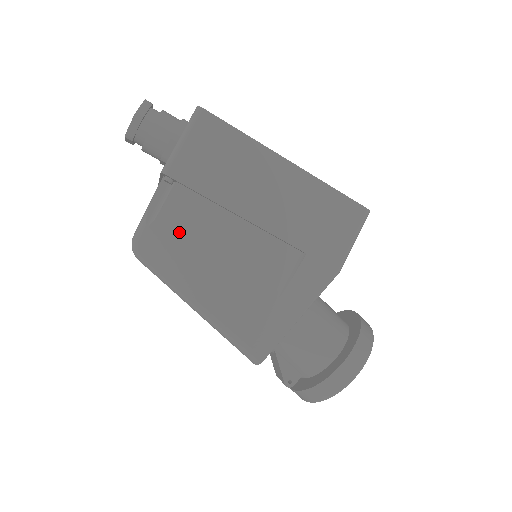
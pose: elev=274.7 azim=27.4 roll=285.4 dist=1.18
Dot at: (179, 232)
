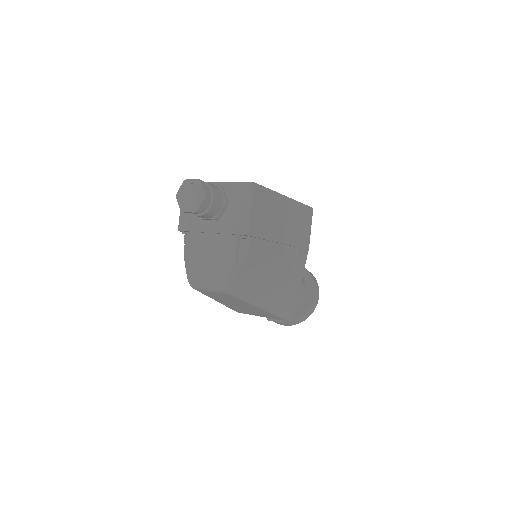
Dot at: (253, 267)
